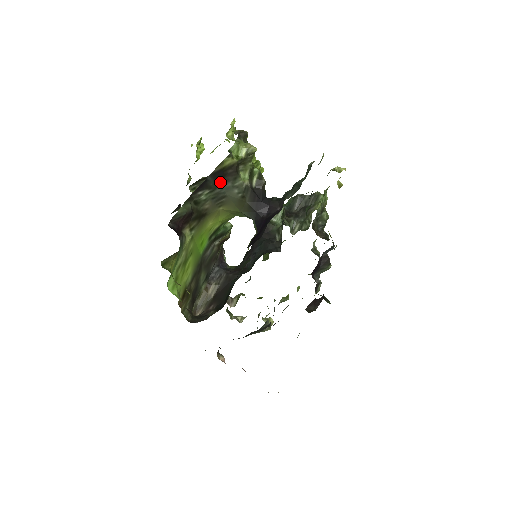
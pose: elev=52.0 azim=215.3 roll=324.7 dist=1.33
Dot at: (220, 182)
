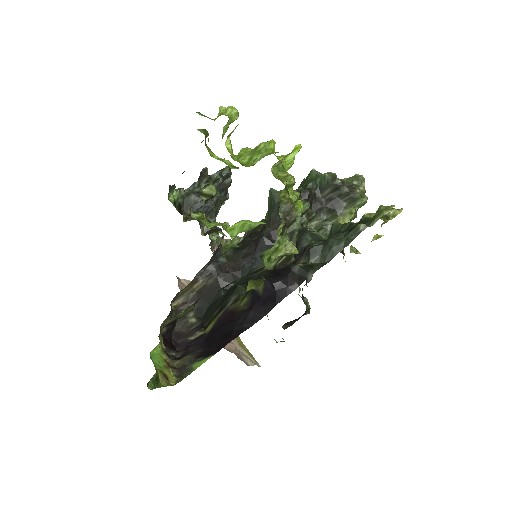
Dot at: occluded
